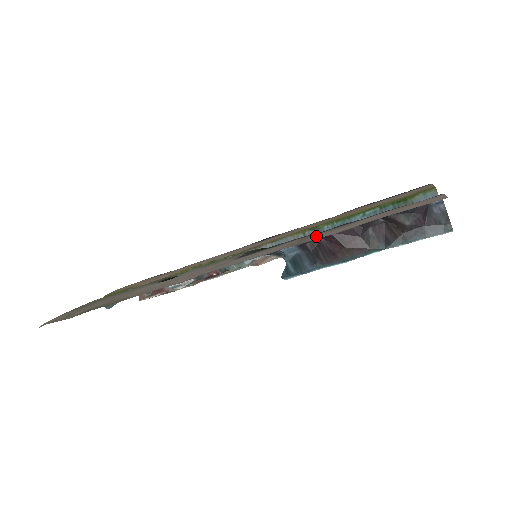
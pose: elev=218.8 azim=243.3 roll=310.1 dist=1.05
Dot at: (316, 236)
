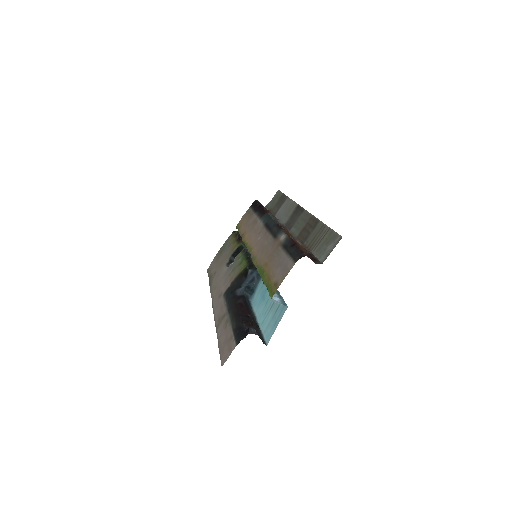
Dot at: (221, 324)
